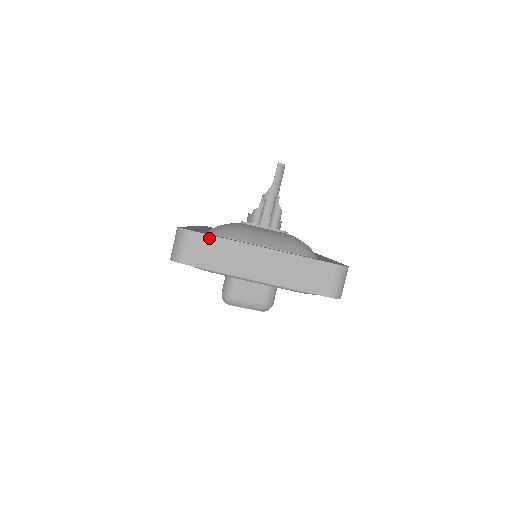
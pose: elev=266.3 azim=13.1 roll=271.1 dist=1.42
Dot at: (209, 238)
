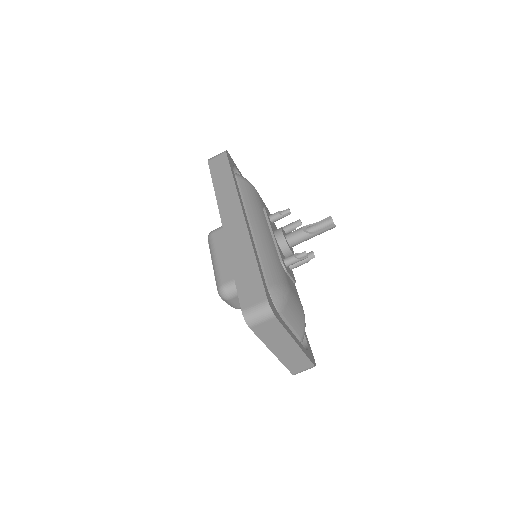
Dot at: (279, 325)
